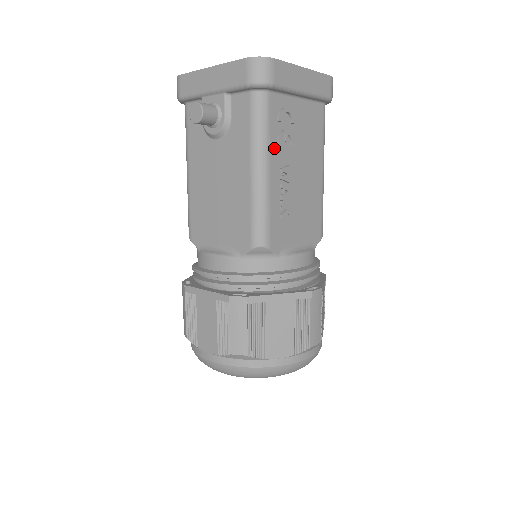
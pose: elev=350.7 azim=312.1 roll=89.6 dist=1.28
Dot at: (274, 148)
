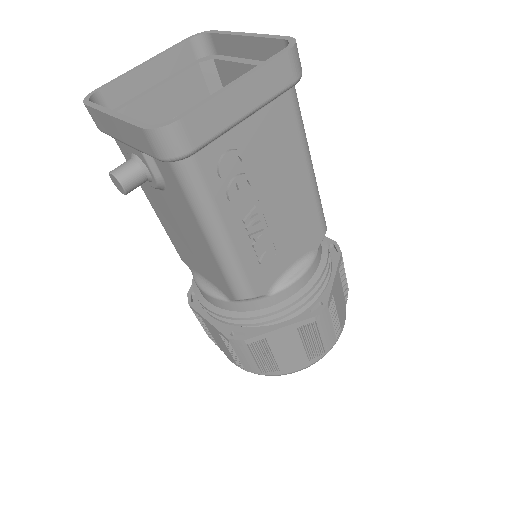
Dot at: (226, 207)
